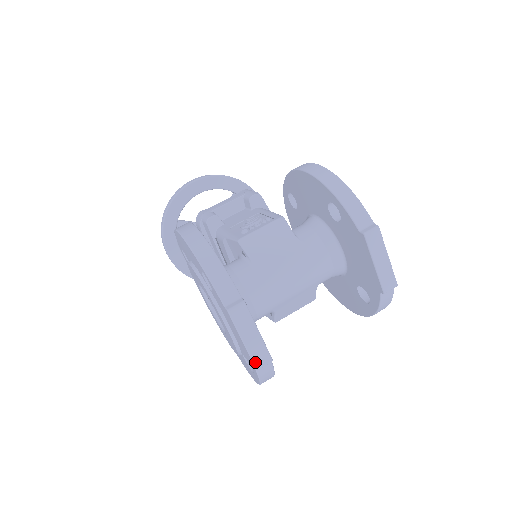
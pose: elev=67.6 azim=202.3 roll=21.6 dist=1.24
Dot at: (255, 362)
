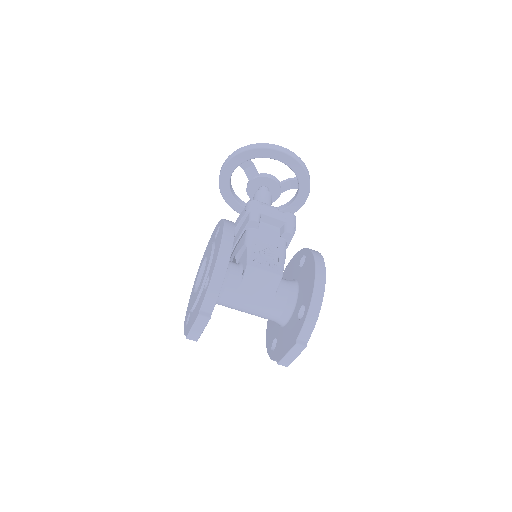
Dot at: (189, 336)
